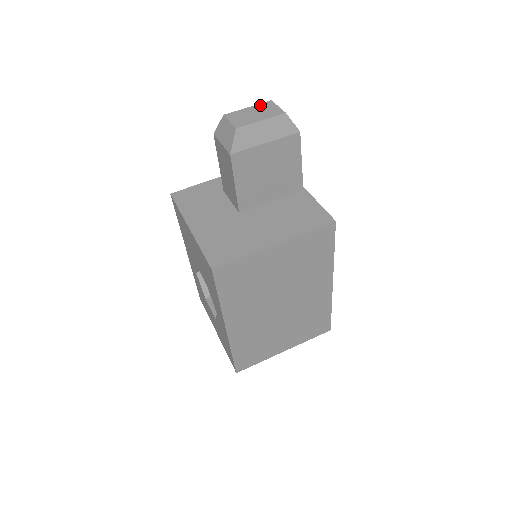
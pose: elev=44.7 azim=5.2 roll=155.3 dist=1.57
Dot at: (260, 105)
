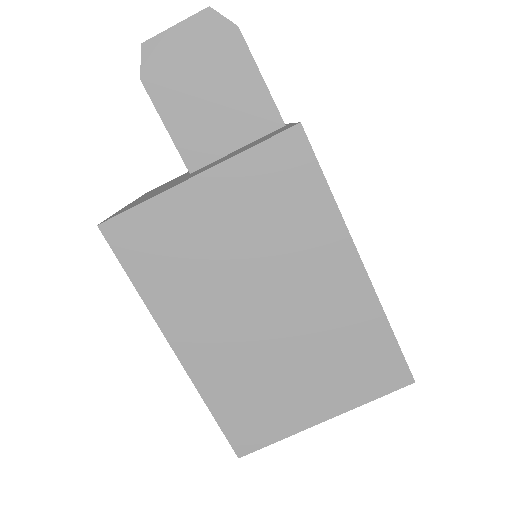
Dot at: occluded
